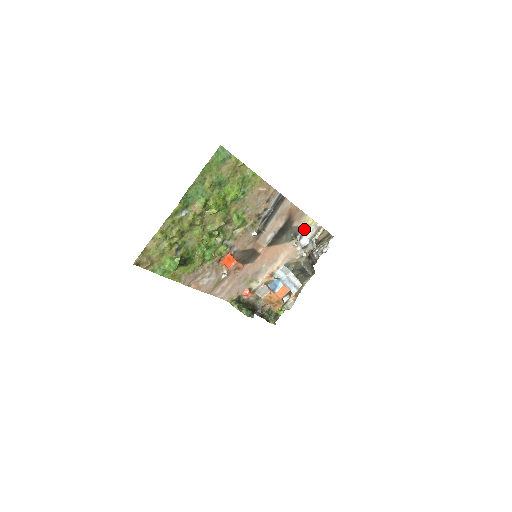
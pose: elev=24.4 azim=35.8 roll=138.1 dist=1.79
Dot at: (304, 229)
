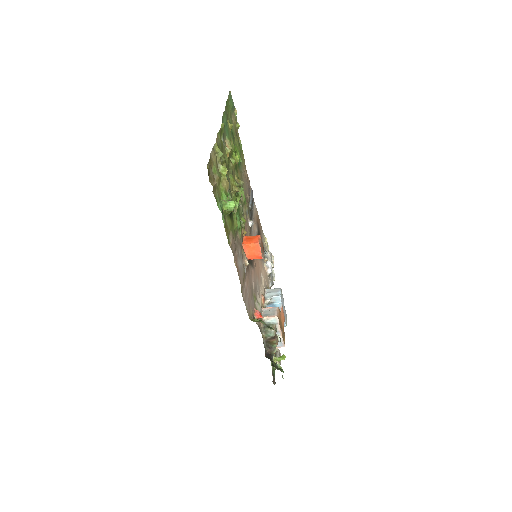
Dot at: (265, 250)
